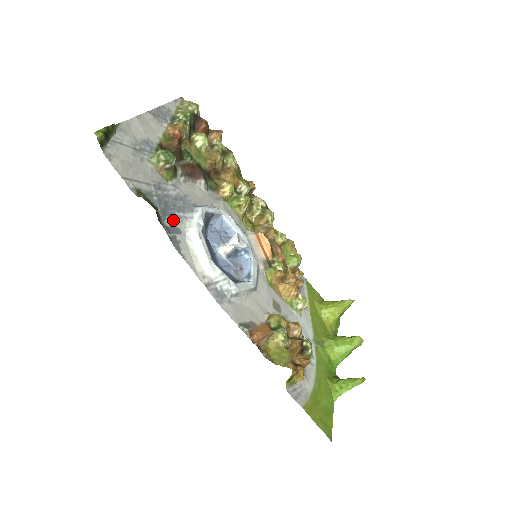
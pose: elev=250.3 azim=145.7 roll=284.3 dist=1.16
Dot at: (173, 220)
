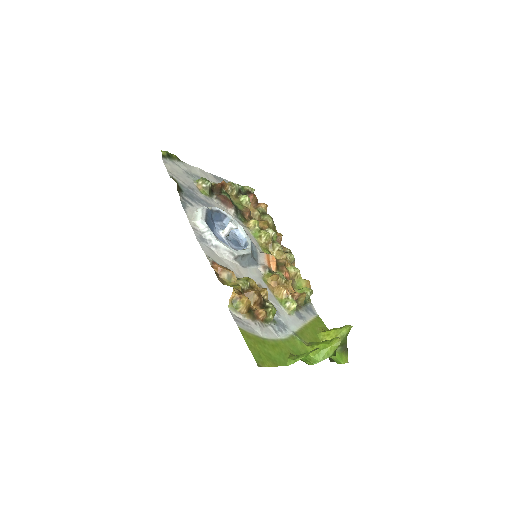
Dot at: (191, 201)
